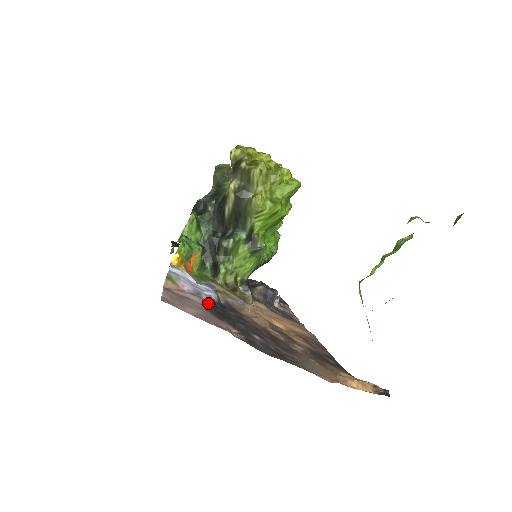
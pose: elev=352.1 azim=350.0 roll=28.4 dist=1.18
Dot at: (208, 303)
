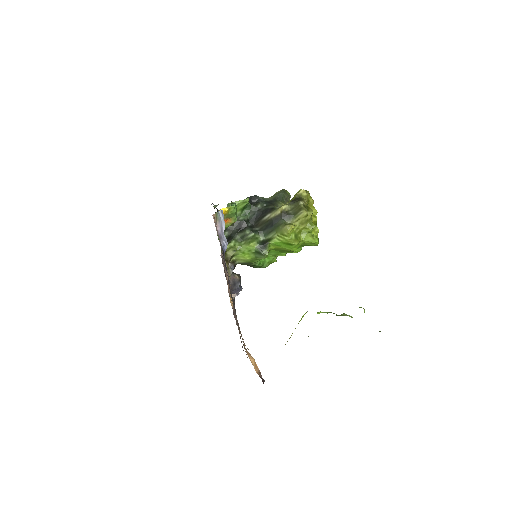
Dot at: occluded
